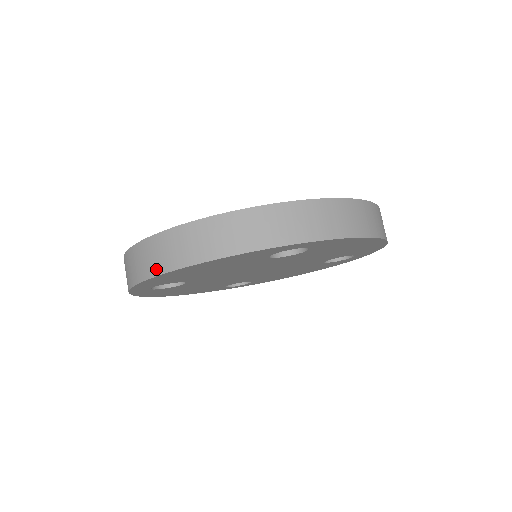
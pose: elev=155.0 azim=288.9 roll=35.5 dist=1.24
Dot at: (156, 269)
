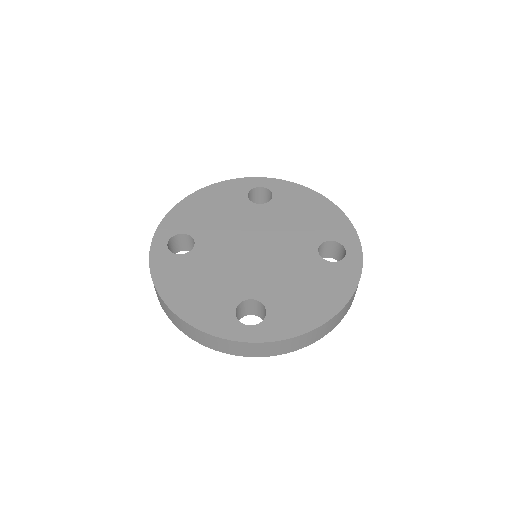
Dot at: (161, 306)
